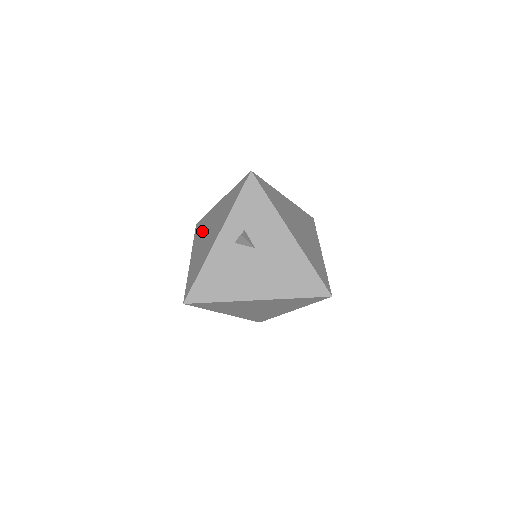
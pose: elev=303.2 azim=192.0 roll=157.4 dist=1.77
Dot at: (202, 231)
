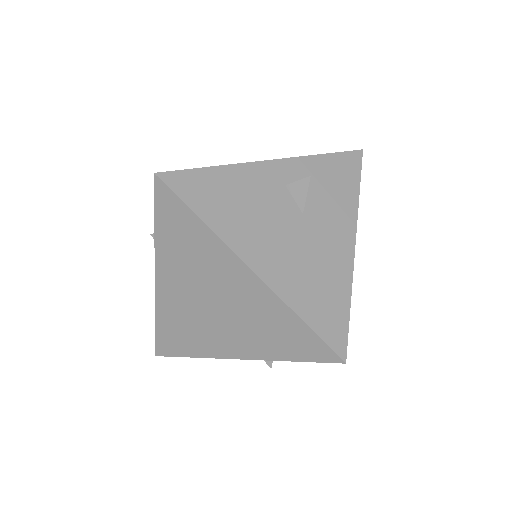
Dot at: occluded
